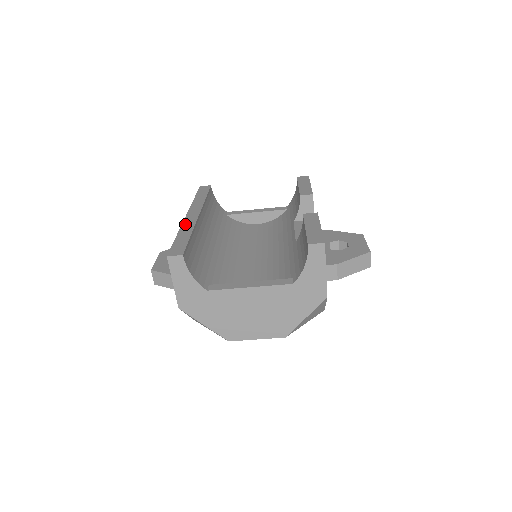
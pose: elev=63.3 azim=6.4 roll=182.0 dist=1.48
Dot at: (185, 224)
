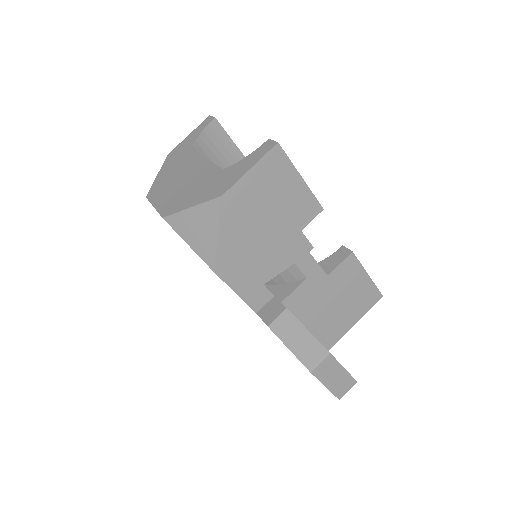
Dot at: occluded
